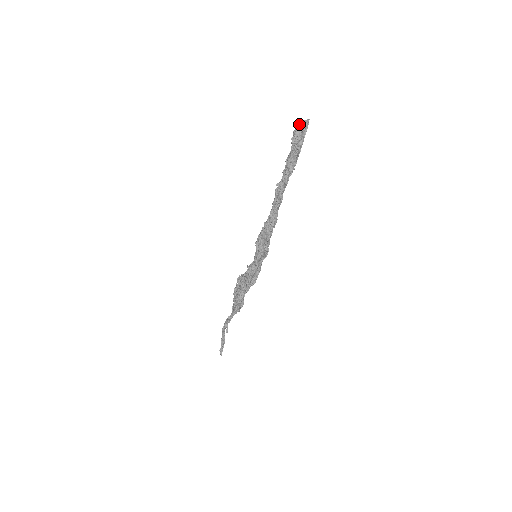
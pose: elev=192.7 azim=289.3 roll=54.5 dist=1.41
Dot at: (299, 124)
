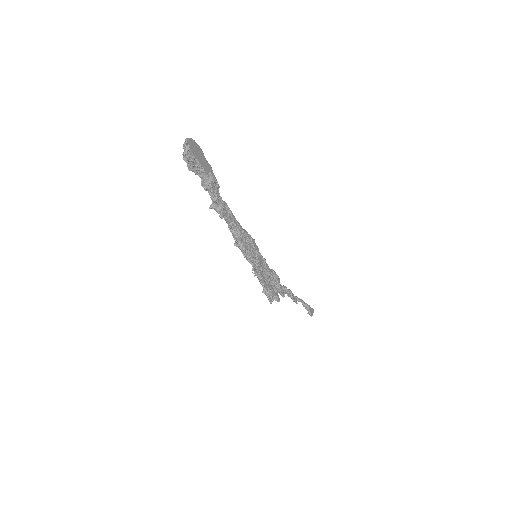
Dot at: (184, 147)
